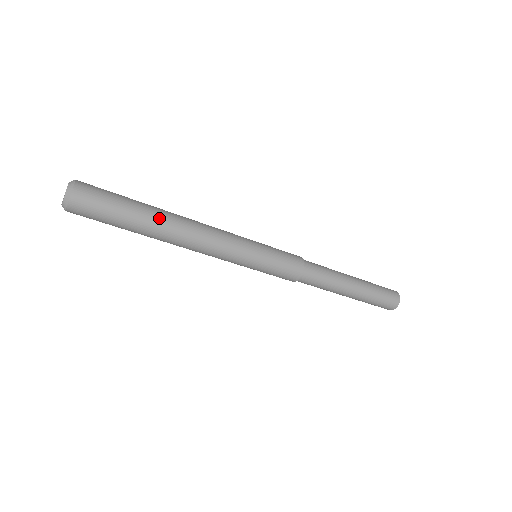
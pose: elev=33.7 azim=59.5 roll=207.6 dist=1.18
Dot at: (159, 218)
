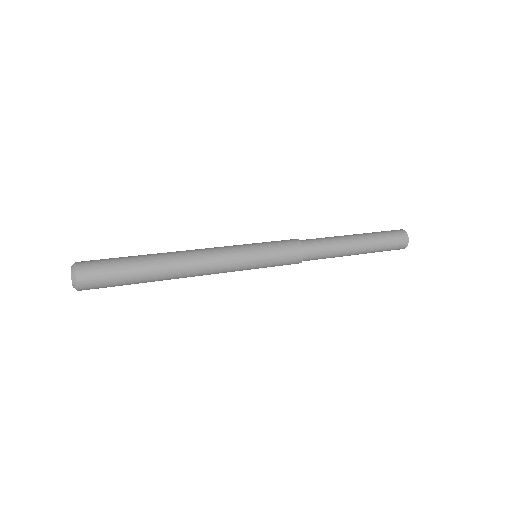
Dot at: (156, 265)
